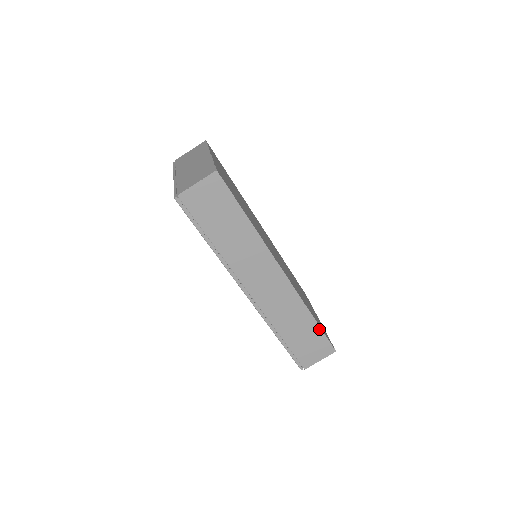
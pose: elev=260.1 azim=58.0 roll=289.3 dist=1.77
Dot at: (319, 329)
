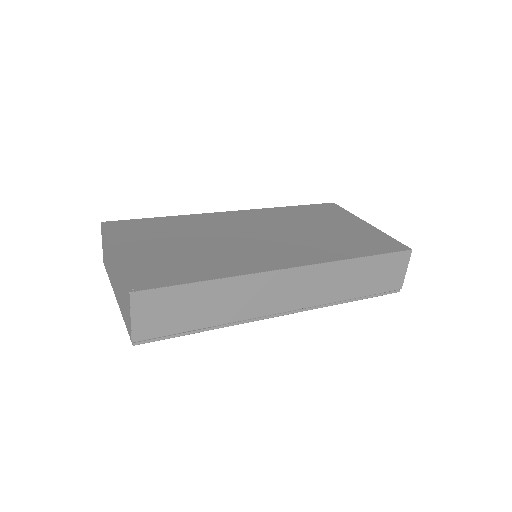
Dot at: (377, 257)
